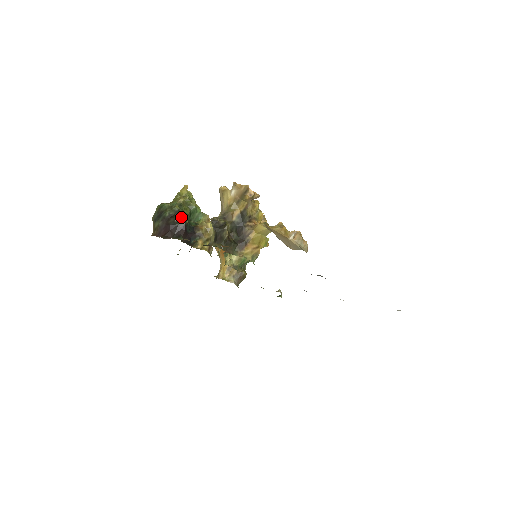
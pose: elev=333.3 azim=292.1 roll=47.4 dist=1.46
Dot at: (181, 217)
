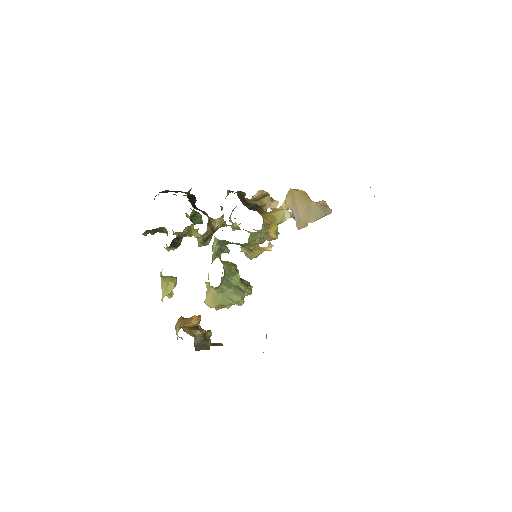
Dot at: occluded
